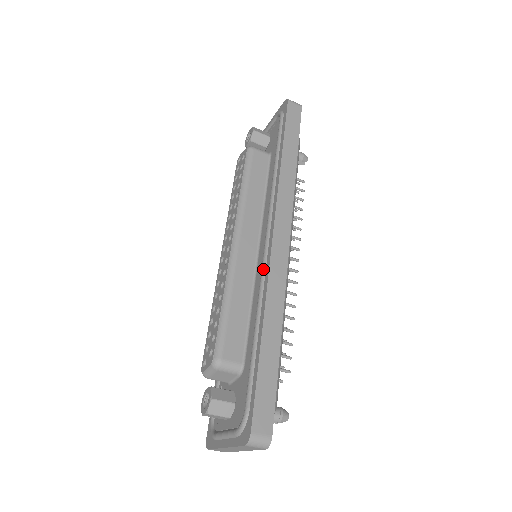
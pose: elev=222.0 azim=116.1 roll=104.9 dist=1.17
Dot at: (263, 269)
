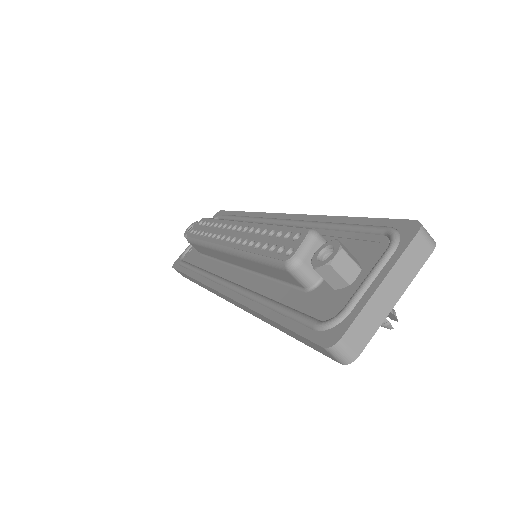
Dot at: (294, 220)
